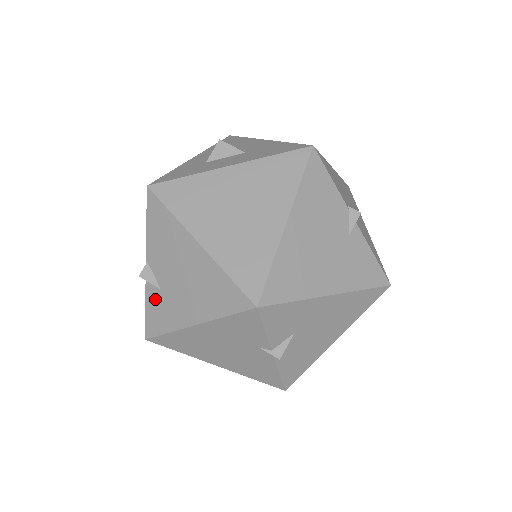
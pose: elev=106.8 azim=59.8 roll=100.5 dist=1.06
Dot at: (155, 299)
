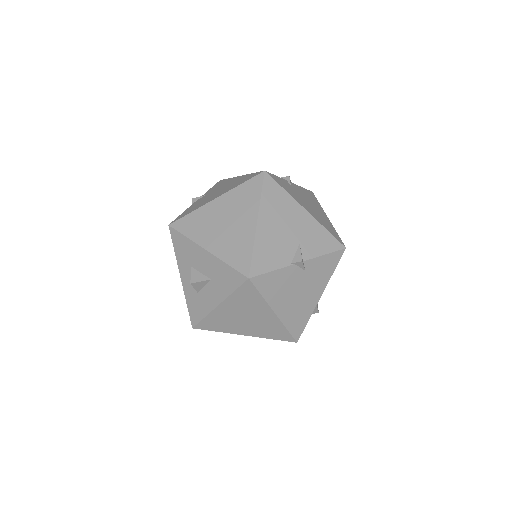
Dot at: occluded
